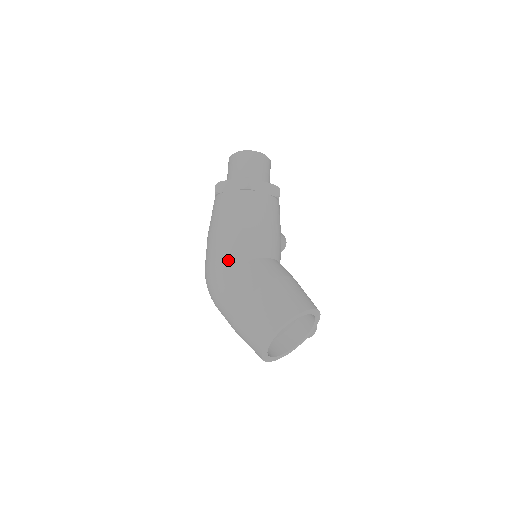
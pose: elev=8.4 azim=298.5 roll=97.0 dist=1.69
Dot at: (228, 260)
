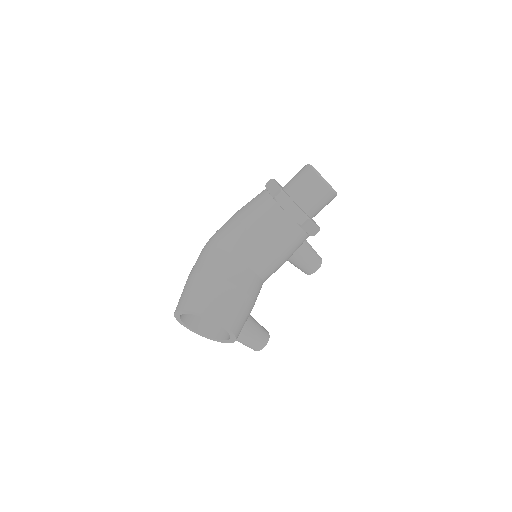
Dot at: (217, 239)
